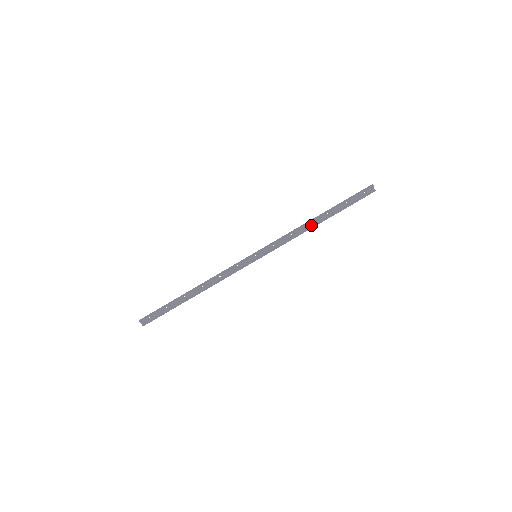
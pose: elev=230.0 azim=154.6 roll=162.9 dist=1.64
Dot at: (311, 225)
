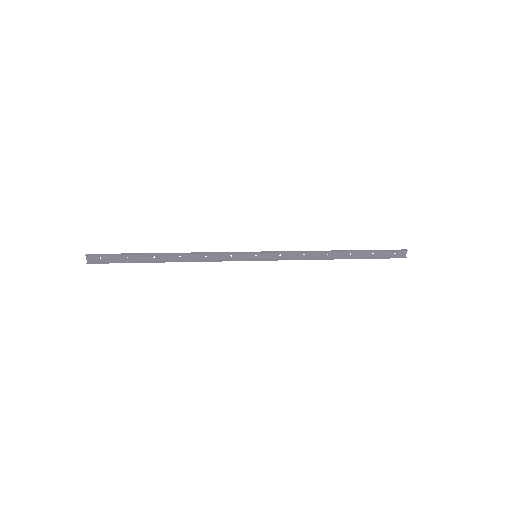
Dot at: (328, 256)
